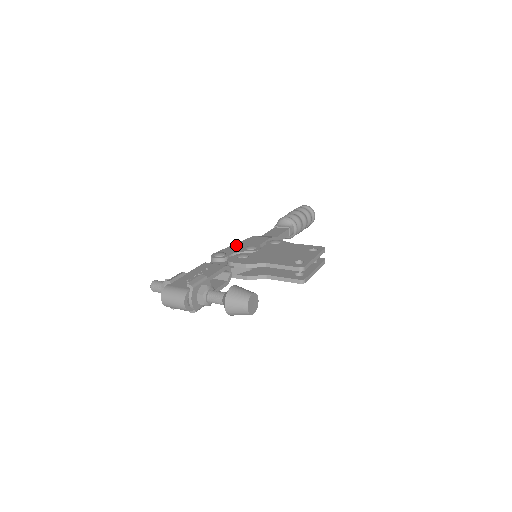
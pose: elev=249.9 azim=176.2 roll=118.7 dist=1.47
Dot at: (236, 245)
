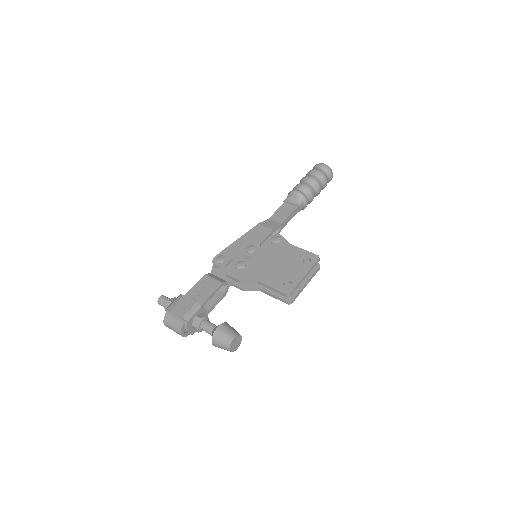
Dot at: (239, 242)
